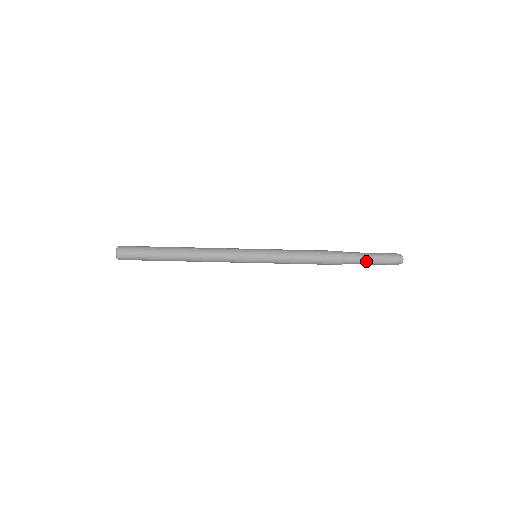
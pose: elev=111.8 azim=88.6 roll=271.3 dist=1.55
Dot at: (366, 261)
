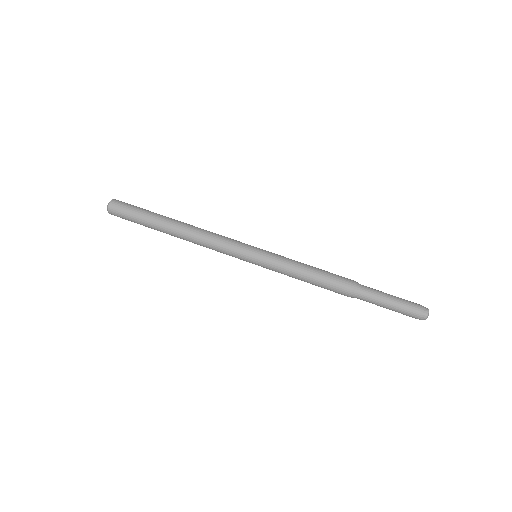
Dot at: (383, 298)
